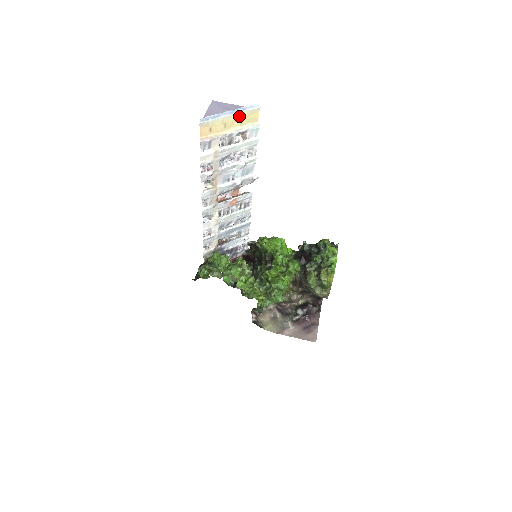
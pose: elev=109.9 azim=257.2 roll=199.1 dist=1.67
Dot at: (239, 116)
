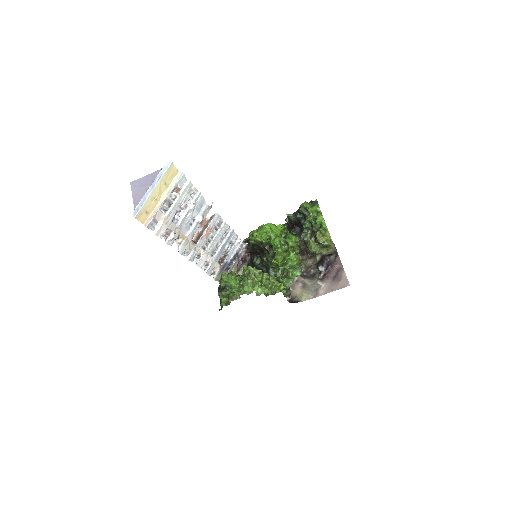
Dot at: (161, 183)
